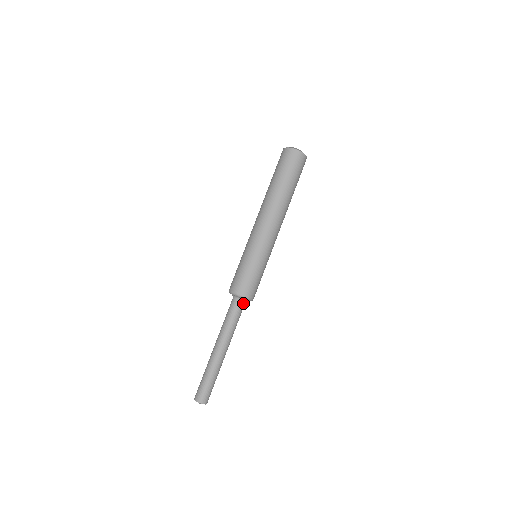
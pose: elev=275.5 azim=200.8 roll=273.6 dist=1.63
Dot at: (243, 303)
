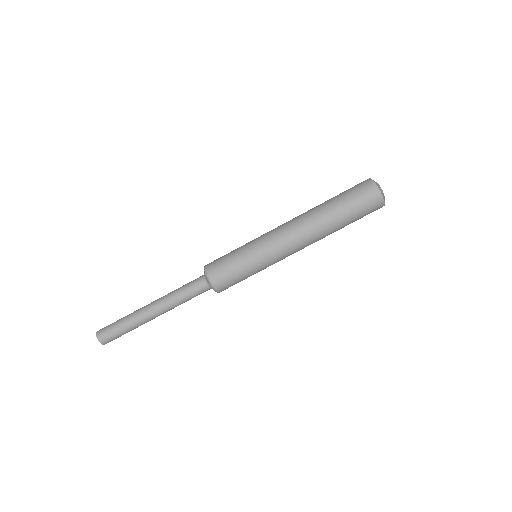
Dot at: (204, 283)
